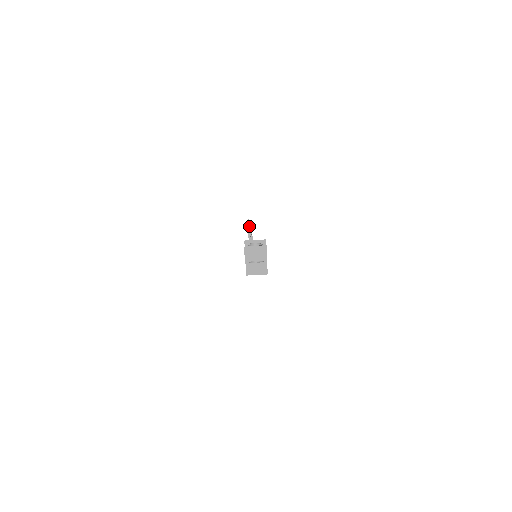
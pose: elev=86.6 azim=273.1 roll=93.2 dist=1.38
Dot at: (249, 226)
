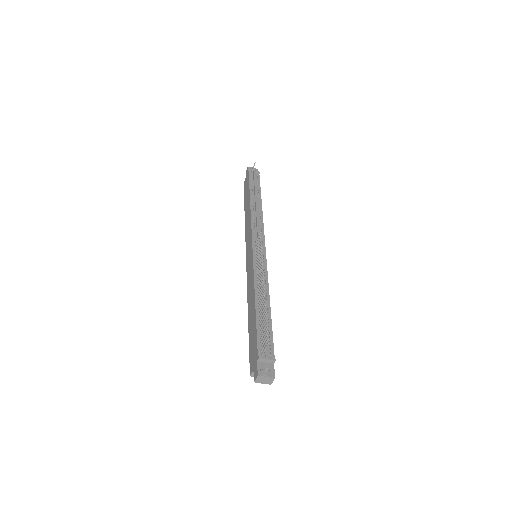
Dot at: occluded
